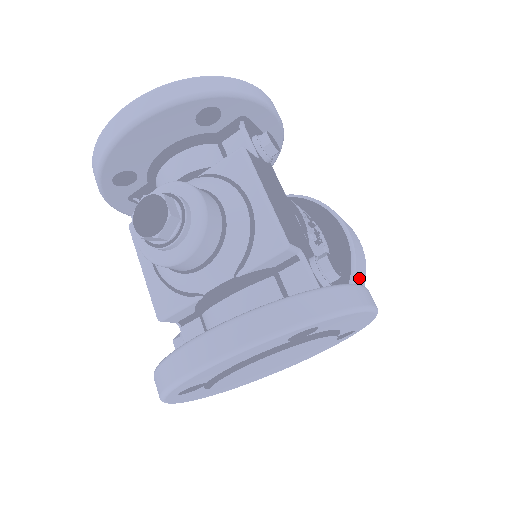
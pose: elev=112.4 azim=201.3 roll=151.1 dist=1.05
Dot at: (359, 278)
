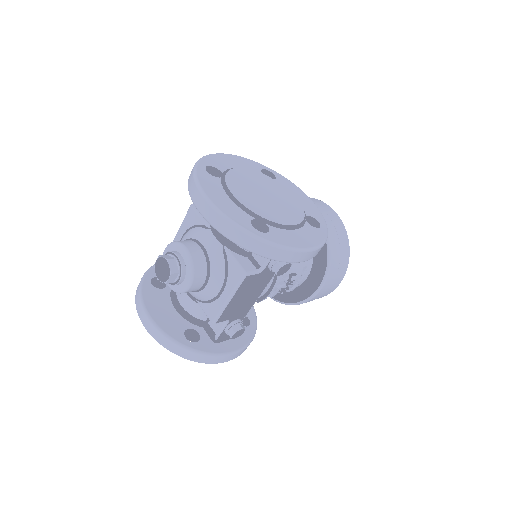
Dot at: occluded
